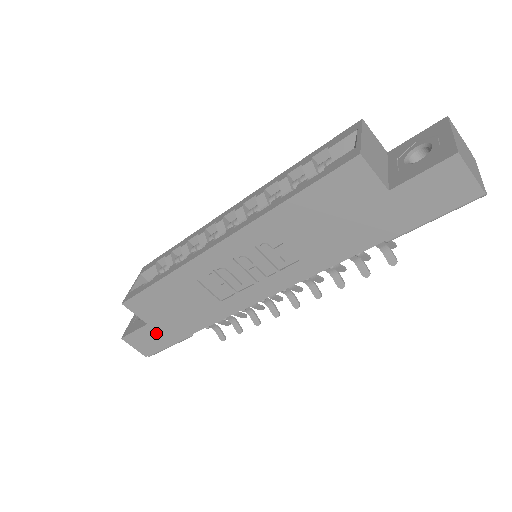
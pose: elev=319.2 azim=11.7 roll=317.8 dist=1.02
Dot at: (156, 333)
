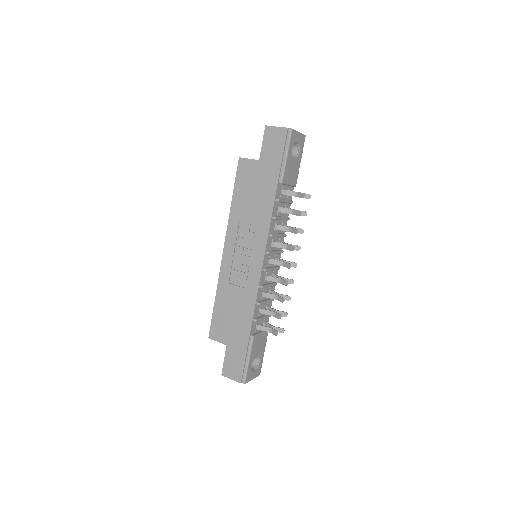
Dot at: (234, 350)
